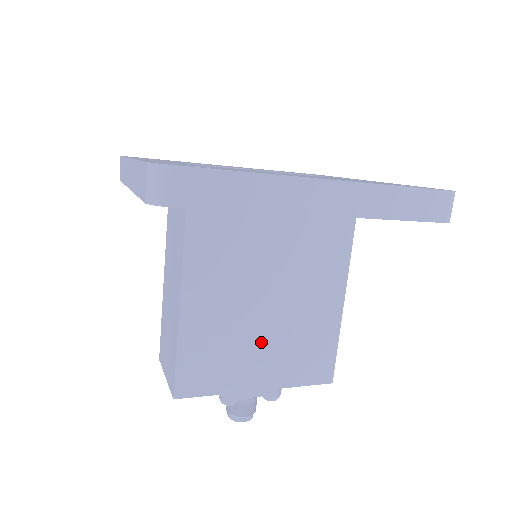
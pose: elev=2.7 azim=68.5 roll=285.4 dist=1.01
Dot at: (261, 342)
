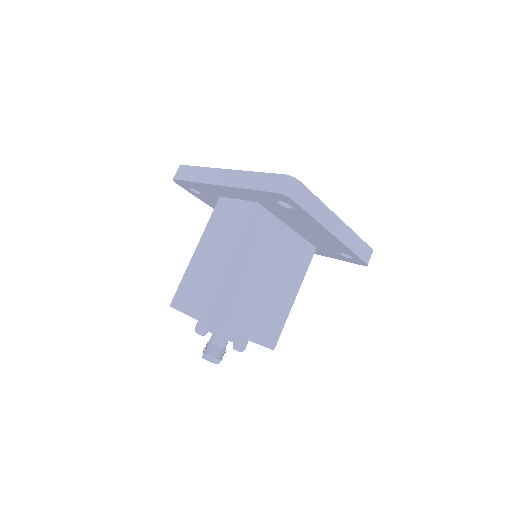
Dot at: (255, 306)
